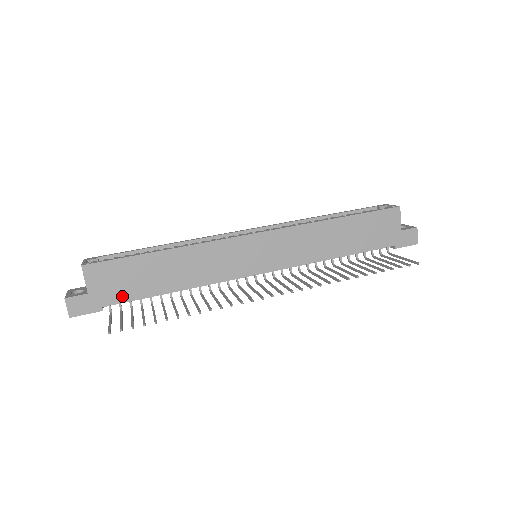
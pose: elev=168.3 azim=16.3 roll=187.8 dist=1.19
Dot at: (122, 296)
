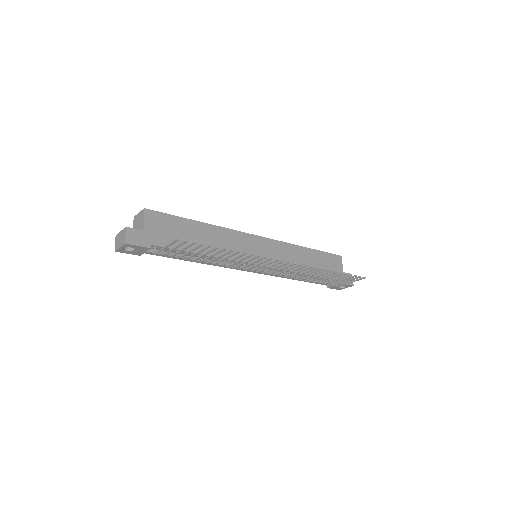
Dot at: (167, 243)
